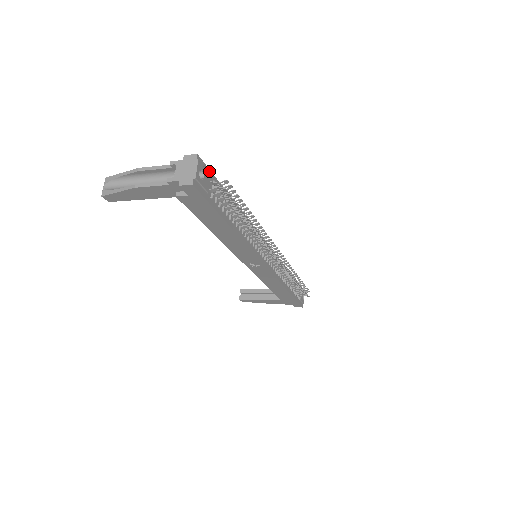
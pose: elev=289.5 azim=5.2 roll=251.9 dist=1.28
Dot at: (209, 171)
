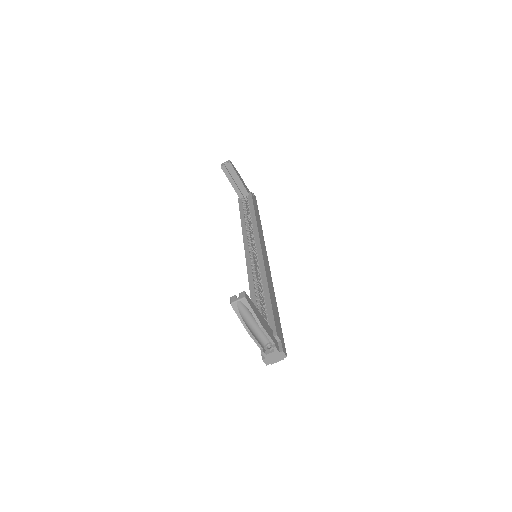
Dot at: (283, 342)
